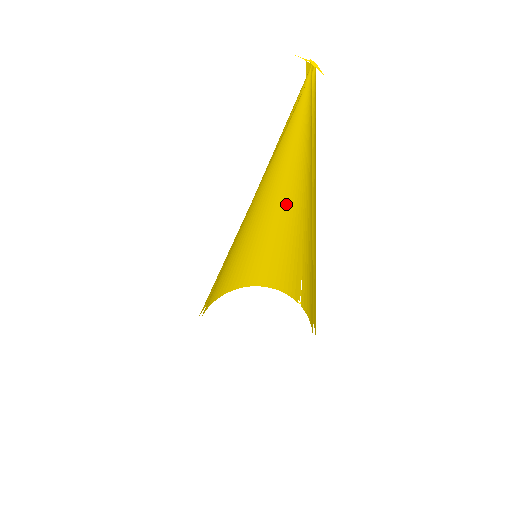
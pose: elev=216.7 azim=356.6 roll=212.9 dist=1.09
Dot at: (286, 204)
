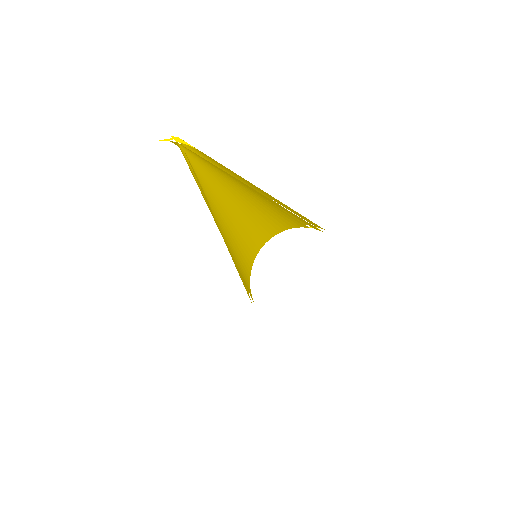
Dot at: (243, 200)
